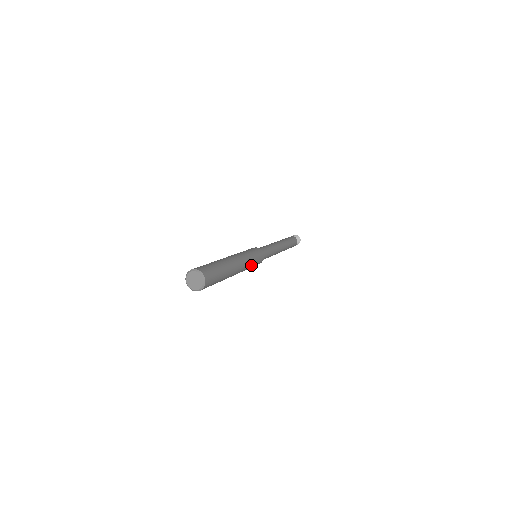
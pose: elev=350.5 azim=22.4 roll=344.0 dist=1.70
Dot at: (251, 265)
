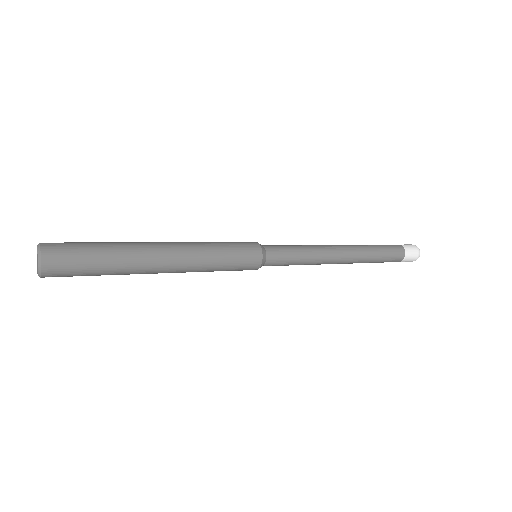
Dot at: (215, 264)
